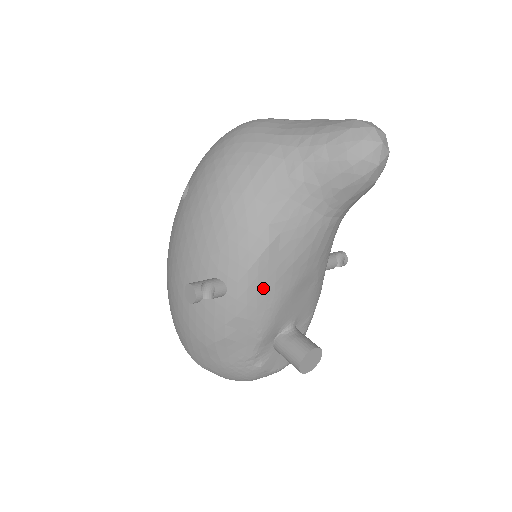
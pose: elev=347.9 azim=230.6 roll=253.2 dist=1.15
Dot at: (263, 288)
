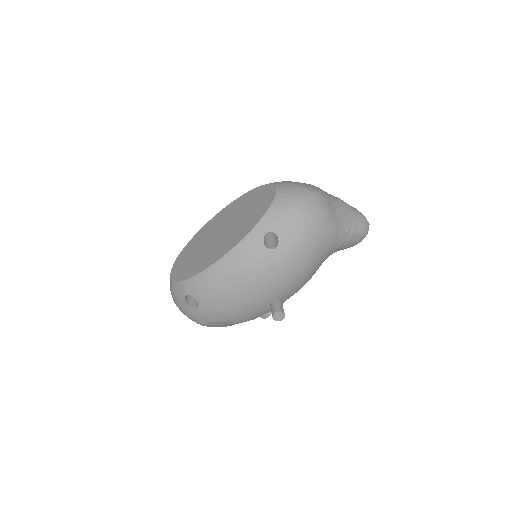
Dot at: occluded
